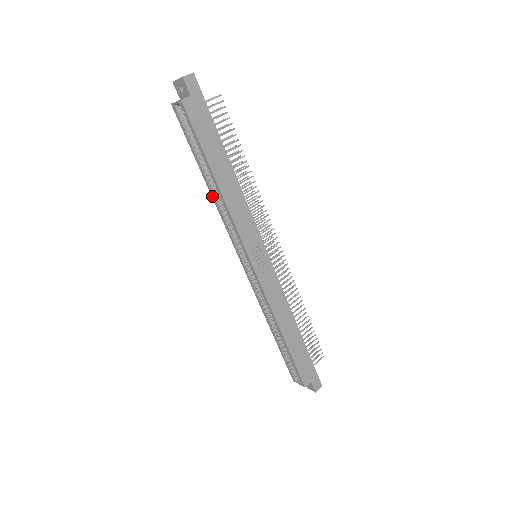
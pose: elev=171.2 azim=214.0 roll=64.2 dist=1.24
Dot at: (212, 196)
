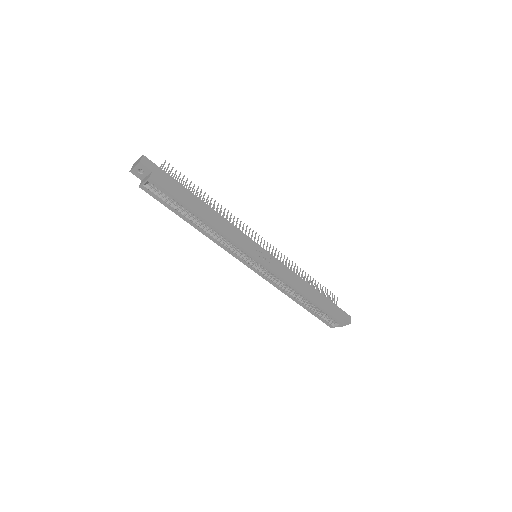
Dot at: (203, 234)
